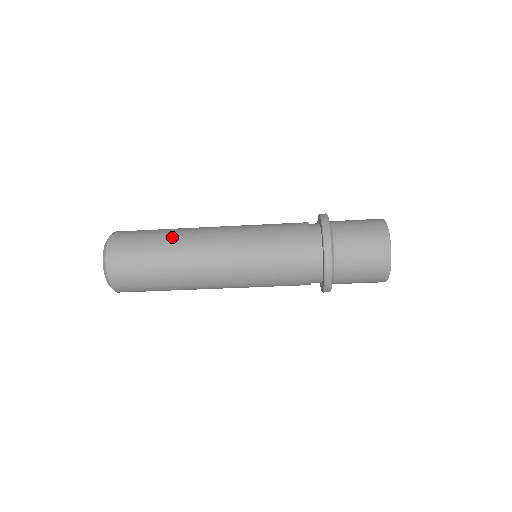
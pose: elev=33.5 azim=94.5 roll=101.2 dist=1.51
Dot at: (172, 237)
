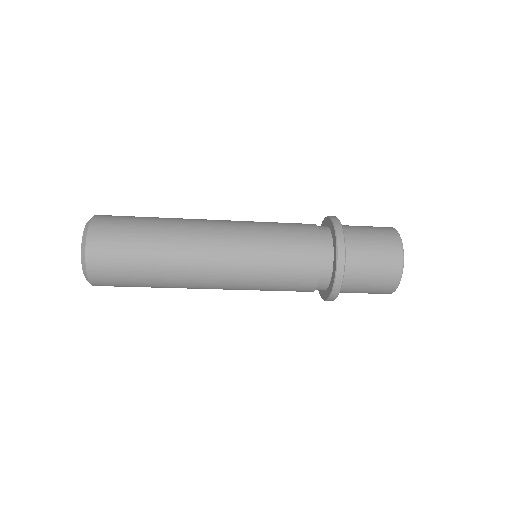
Dot at: (164, 266)
